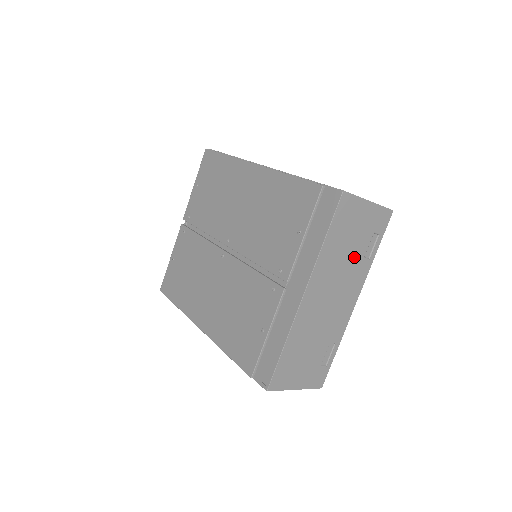
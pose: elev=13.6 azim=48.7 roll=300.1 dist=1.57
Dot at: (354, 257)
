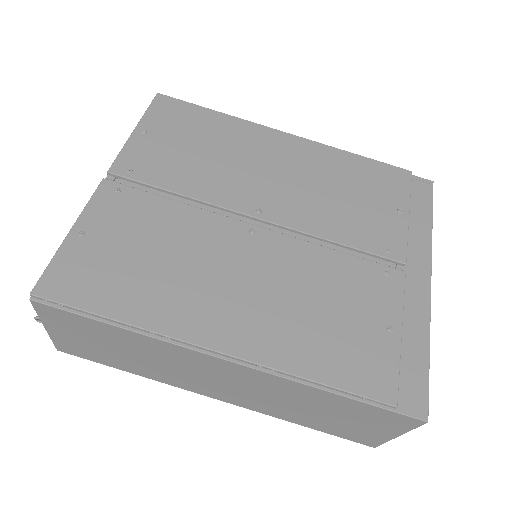
Dot at: occluded
